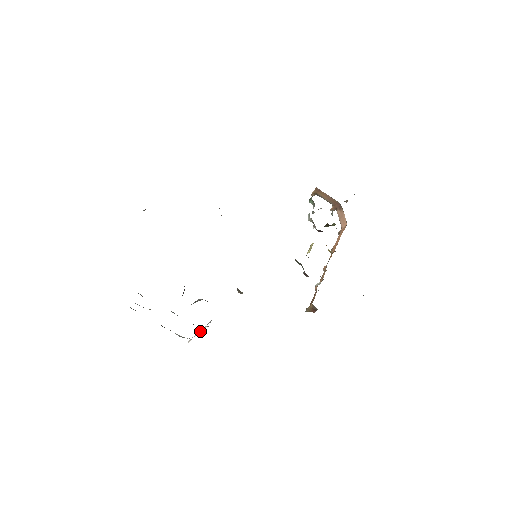
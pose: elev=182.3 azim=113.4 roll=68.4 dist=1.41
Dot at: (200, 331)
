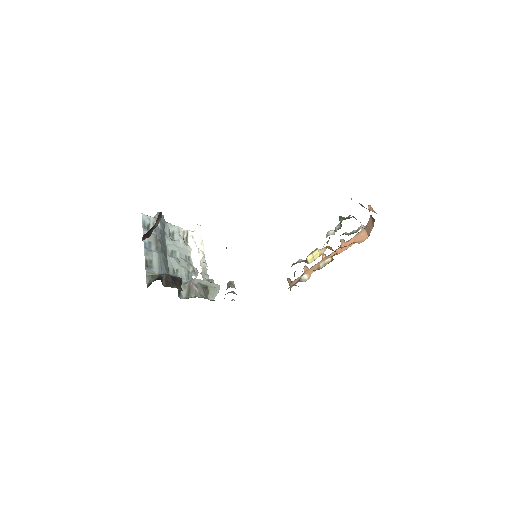
Dot at: (199, 252)
